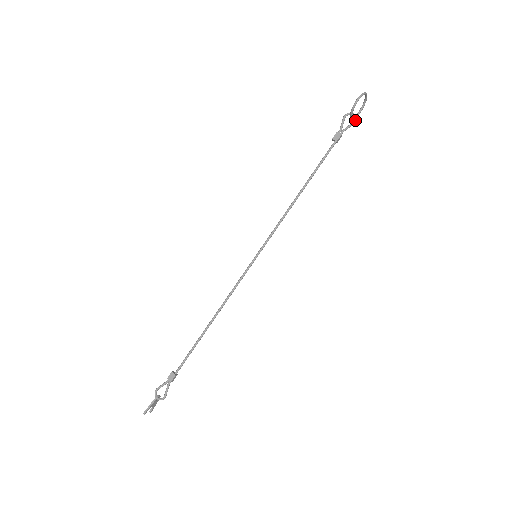
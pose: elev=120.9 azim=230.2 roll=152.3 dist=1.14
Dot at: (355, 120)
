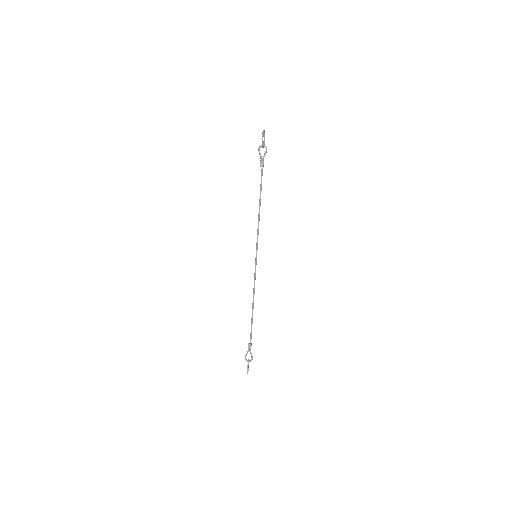
Dot at: (266, 149)
